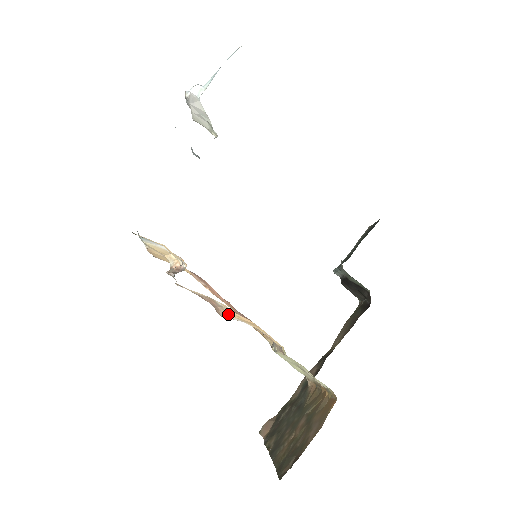
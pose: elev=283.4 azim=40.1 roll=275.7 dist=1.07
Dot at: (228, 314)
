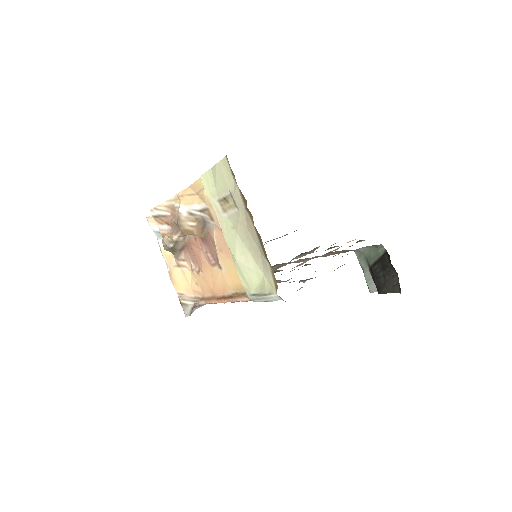
Dot at: (179, 207)
